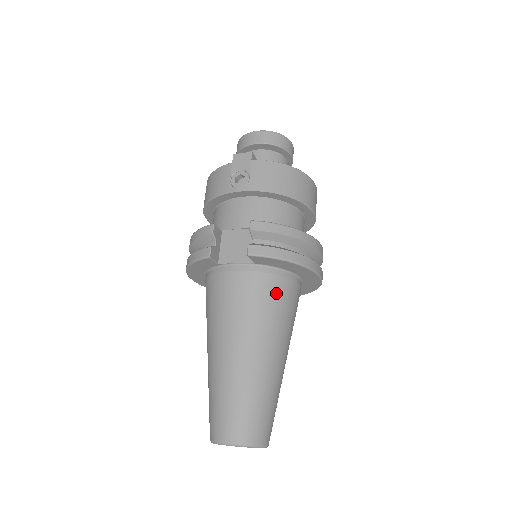
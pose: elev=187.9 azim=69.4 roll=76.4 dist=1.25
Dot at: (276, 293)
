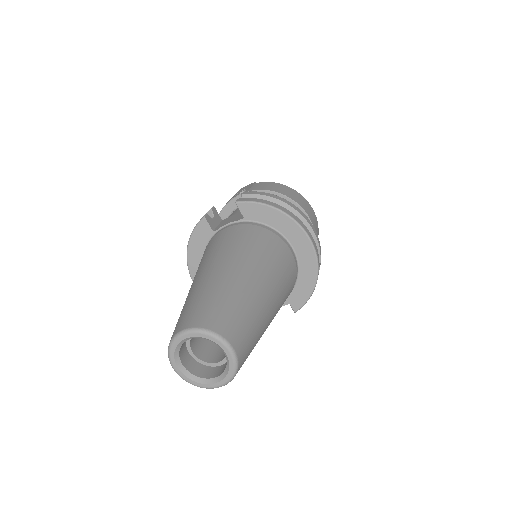
Dot at: (262, 238)
